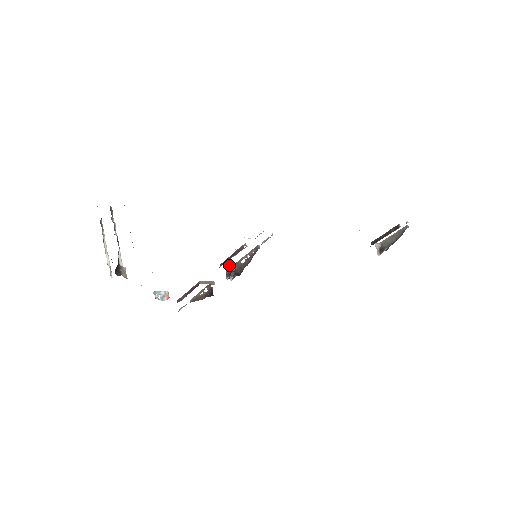
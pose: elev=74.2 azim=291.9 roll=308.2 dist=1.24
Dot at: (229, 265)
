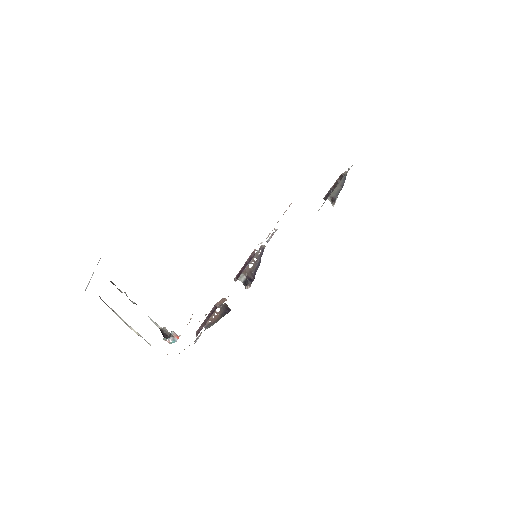
Dot at: (240, 276)
